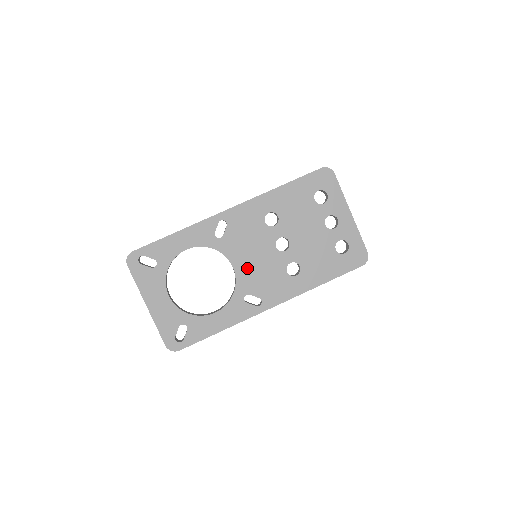
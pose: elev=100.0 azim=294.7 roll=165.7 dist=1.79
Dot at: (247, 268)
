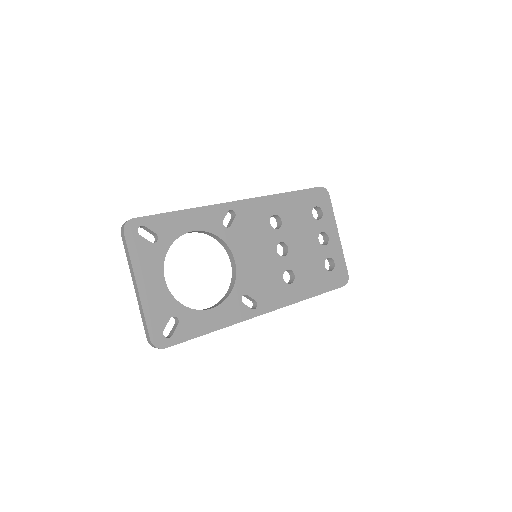
Dot at: (248, 266)
